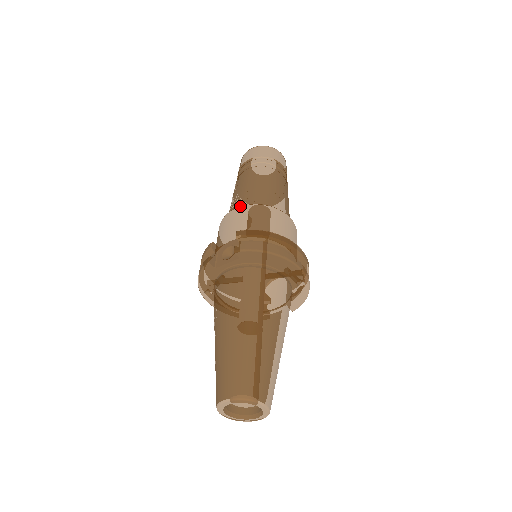
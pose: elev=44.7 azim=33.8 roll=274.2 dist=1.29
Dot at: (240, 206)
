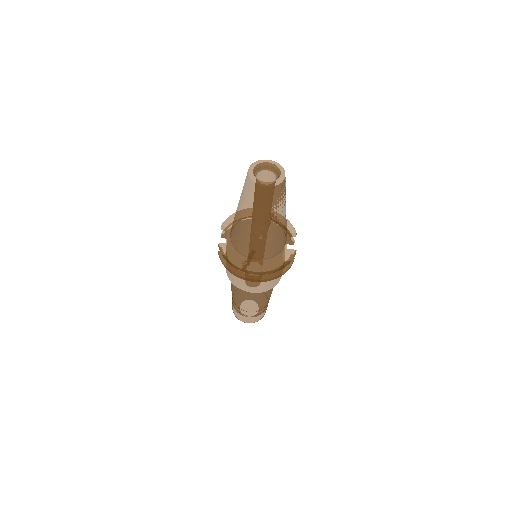
Dot at: occluded
